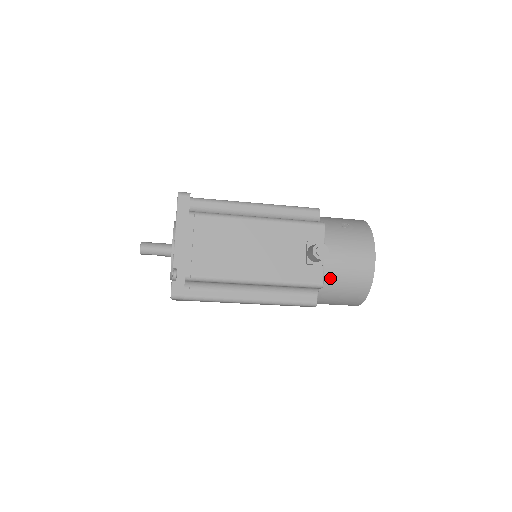
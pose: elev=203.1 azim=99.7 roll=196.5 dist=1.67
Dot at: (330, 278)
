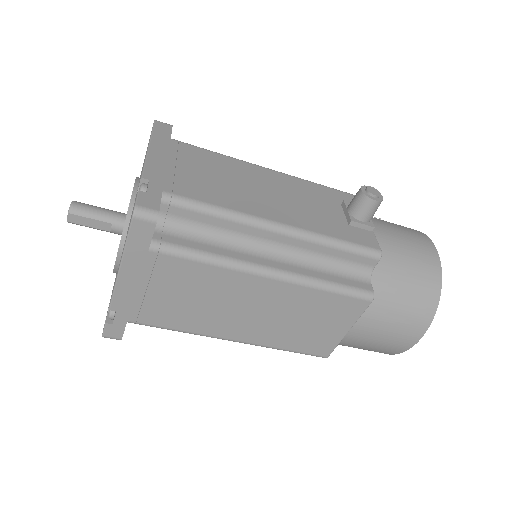
Dot at: (384, 257)
